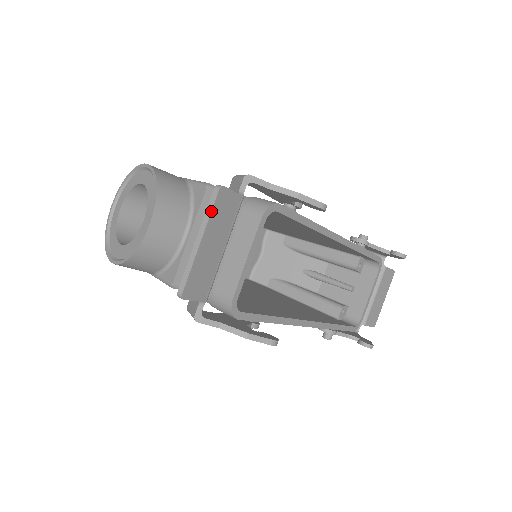
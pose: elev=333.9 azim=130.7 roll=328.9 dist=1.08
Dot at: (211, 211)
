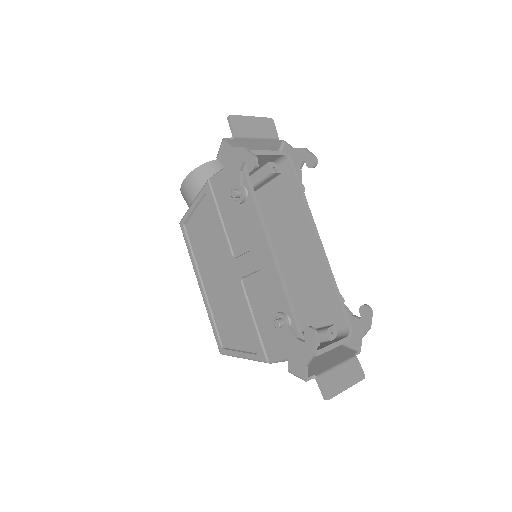
Dot at: (263, 117)
